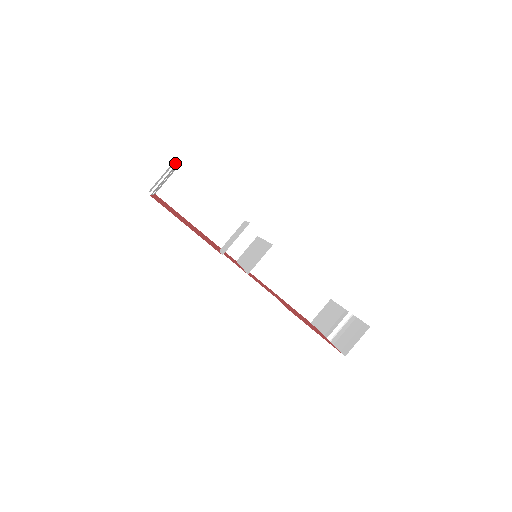
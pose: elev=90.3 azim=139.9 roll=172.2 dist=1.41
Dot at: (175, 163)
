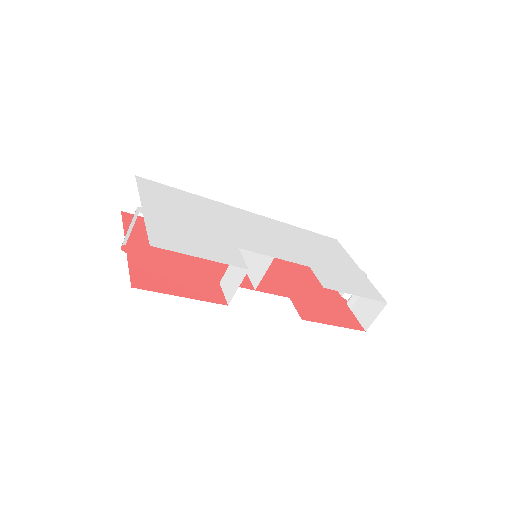
Dot at: (137, 207)
